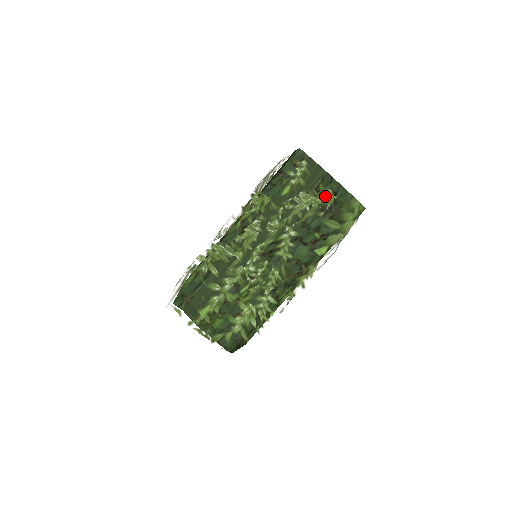
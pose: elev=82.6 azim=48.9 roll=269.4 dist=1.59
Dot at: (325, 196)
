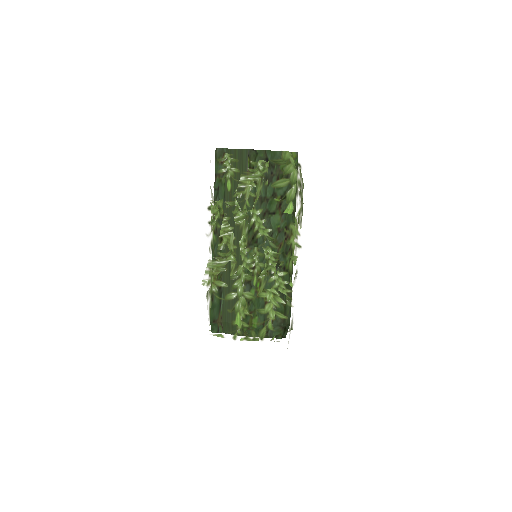
Dot at: (260, 167)
